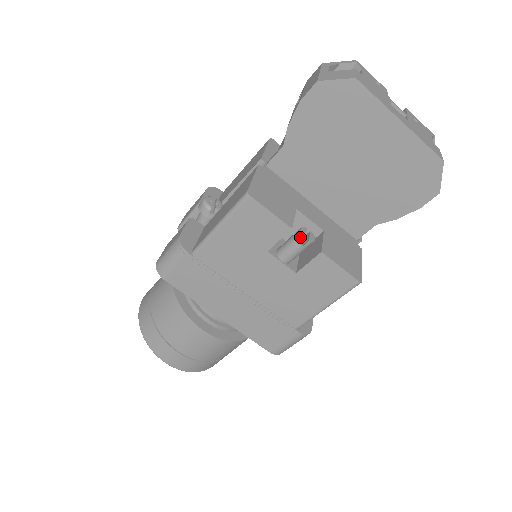
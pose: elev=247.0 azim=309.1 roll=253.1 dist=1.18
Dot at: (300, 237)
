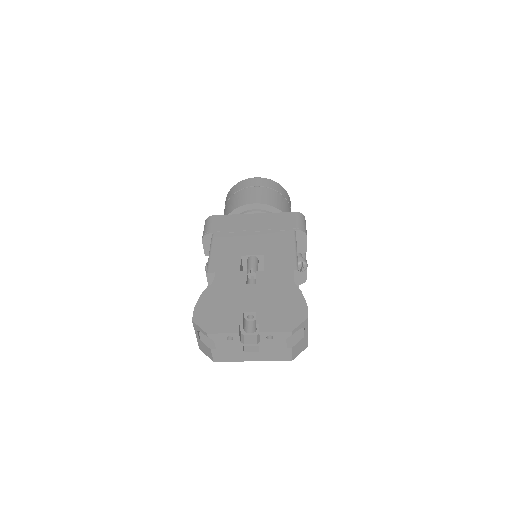
Dot at: occluded
